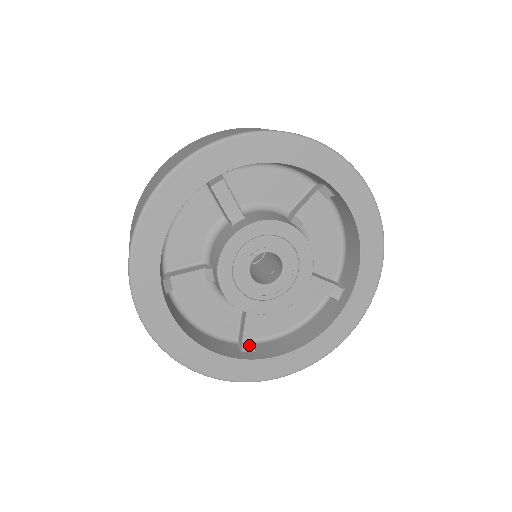
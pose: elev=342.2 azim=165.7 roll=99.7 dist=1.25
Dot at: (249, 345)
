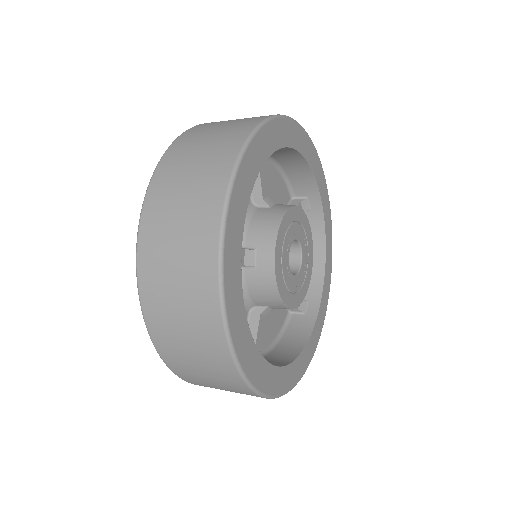
Dot at: (302, 304)
